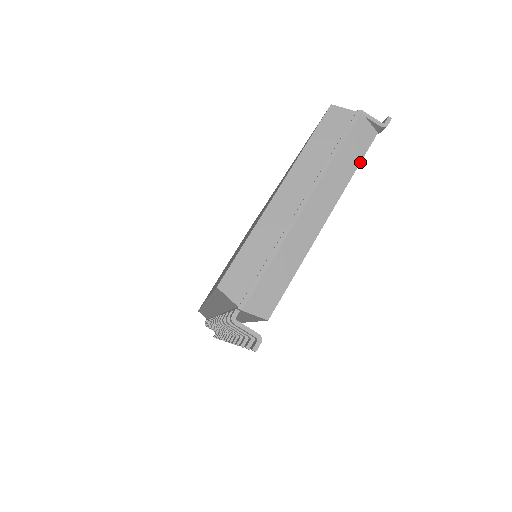
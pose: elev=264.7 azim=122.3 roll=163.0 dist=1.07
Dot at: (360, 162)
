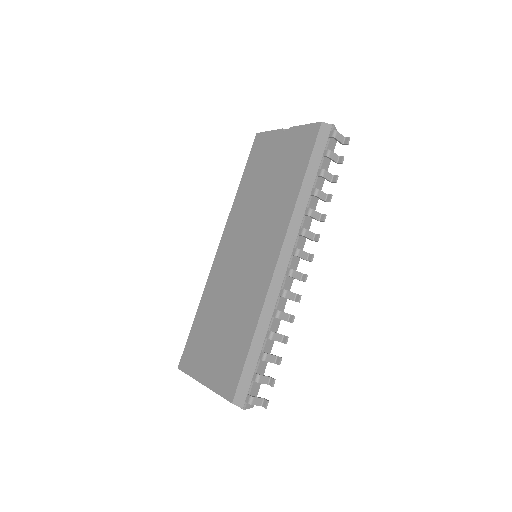
Dot at: occluded
